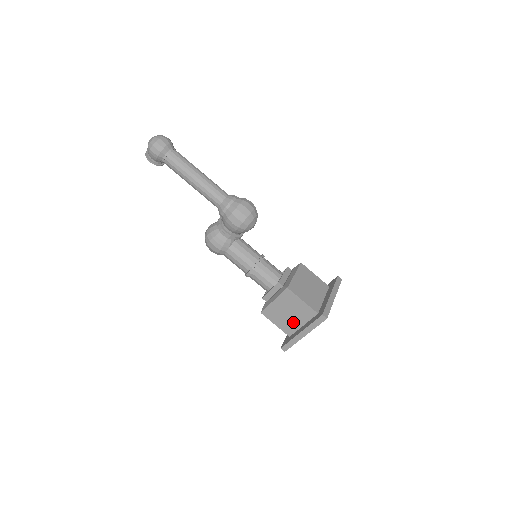
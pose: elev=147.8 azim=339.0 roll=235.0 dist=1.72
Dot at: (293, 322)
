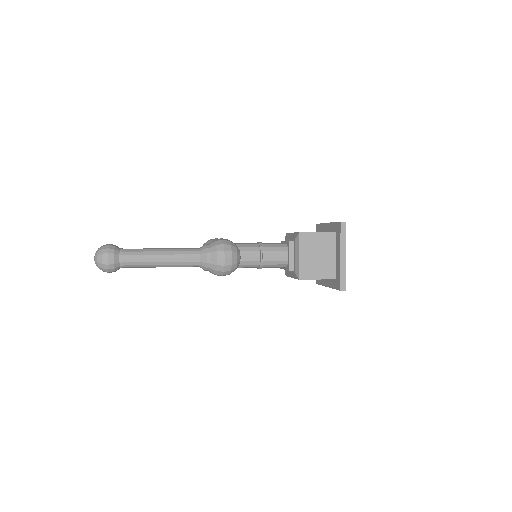
Dot at: occluded
